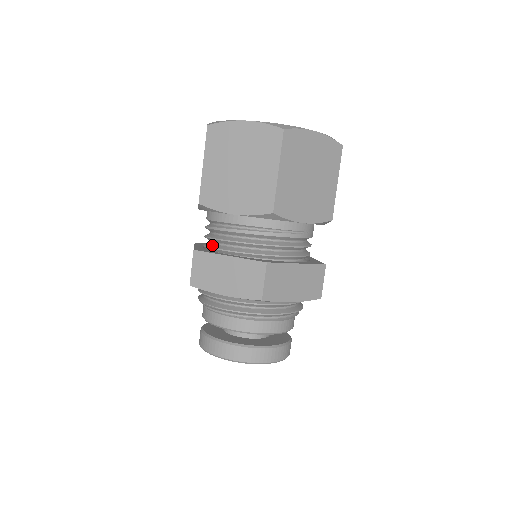
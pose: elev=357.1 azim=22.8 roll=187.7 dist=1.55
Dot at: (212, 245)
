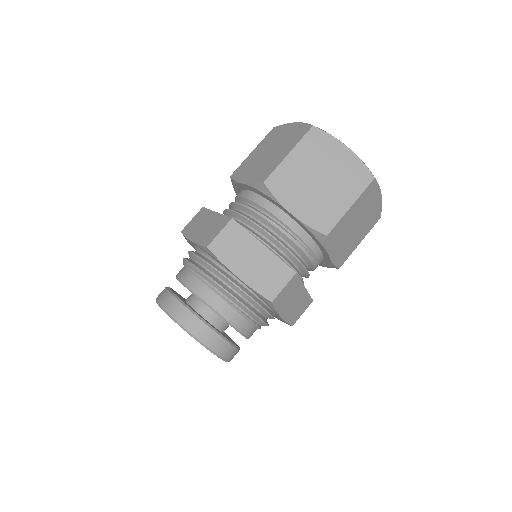
Dot at: (242, 224)
